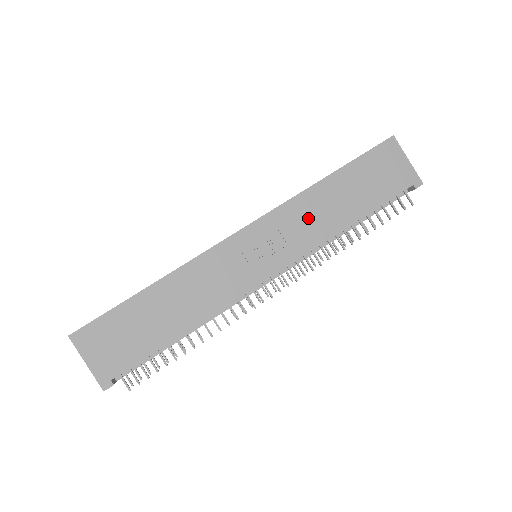
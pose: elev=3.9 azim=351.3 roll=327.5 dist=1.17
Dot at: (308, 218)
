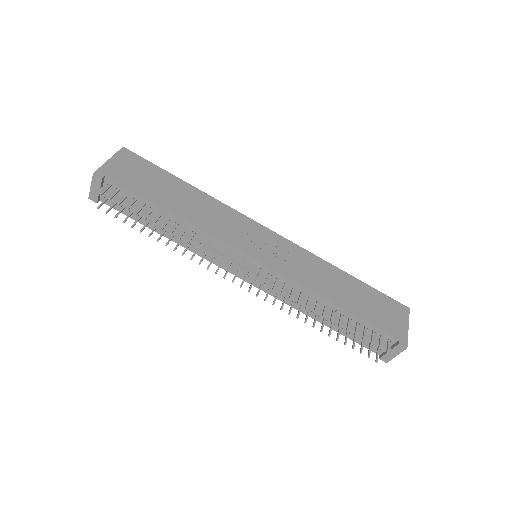
Dot at: (312, 270)
